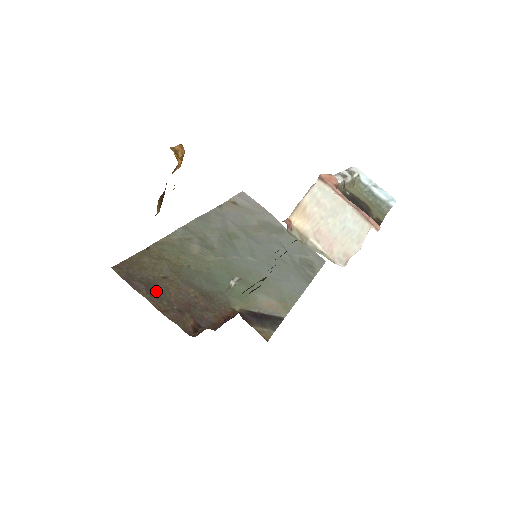
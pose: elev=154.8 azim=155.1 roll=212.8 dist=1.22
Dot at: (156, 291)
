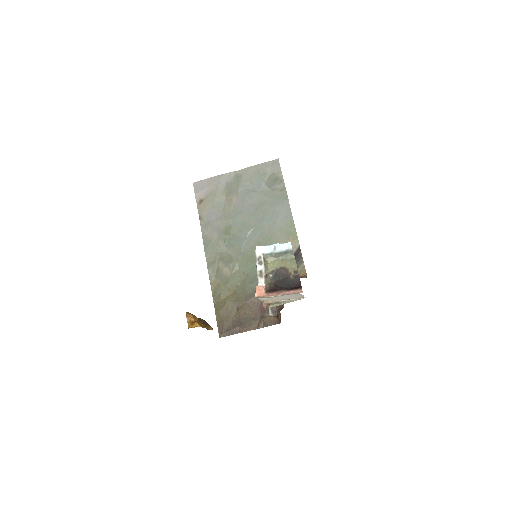
Dot at: (244, 322)
